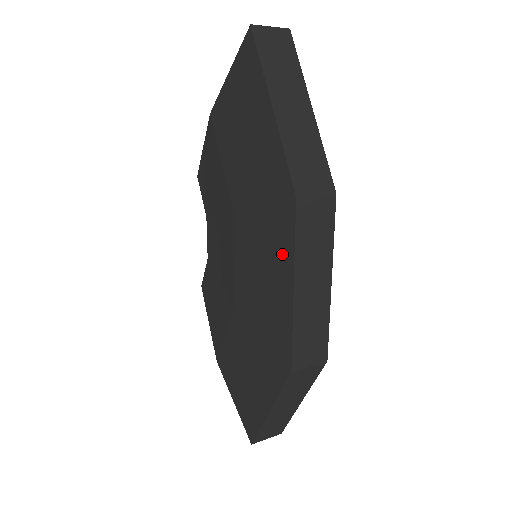
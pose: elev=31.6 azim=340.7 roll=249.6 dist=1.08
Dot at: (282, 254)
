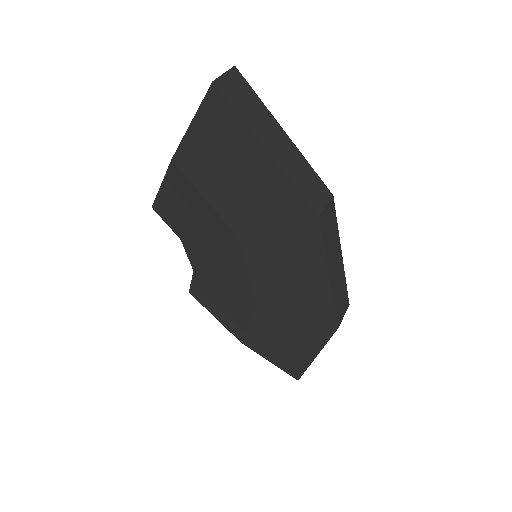
Dot at: (311, 257)
